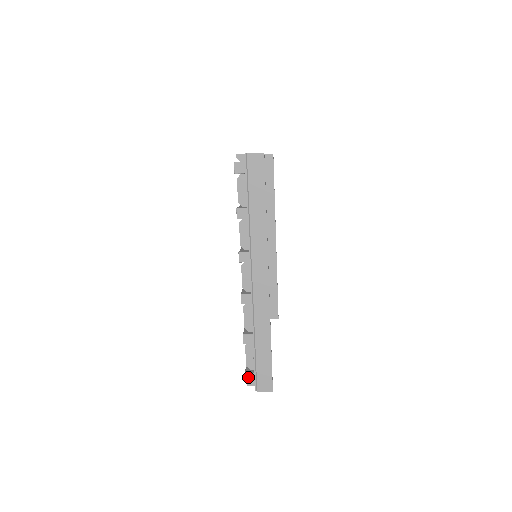
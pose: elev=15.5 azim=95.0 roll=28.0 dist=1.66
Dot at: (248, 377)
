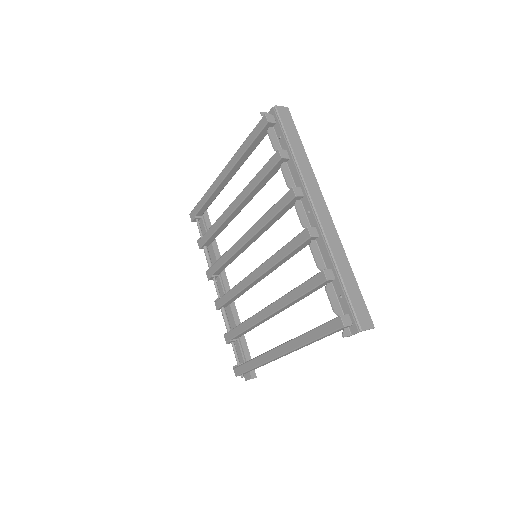
Dot at: (345, 319)
